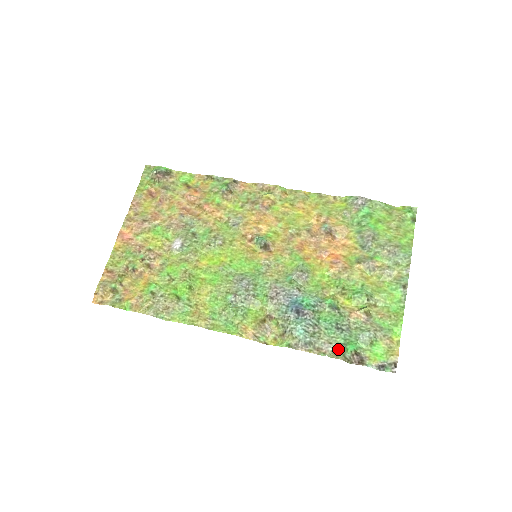
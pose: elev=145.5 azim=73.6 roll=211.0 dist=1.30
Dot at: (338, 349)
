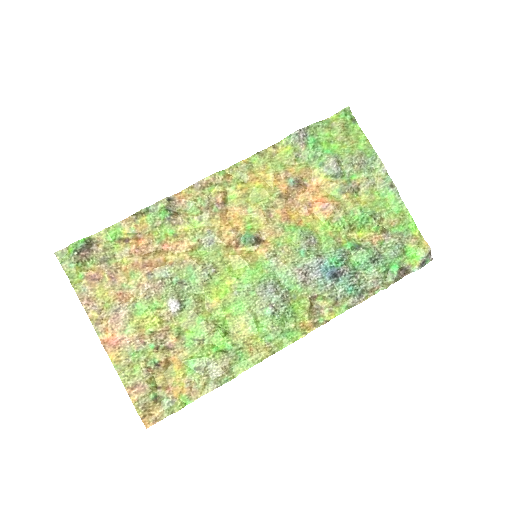
Dot at: (385, 277)
